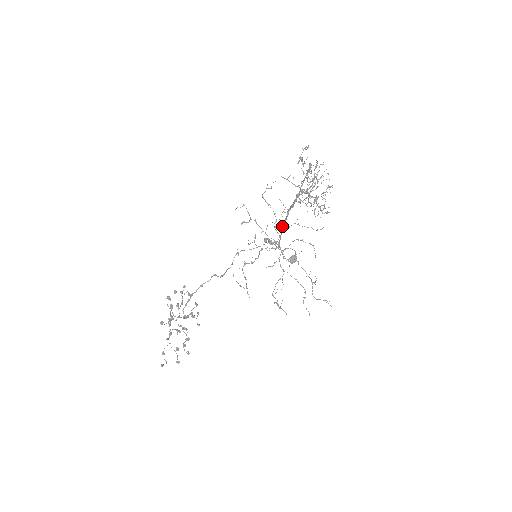
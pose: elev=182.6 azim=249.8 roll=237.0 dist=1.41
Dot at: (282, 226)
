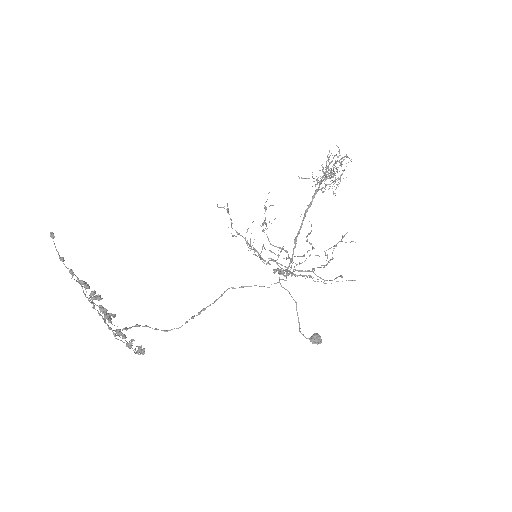
Dot at: (297, 233)
